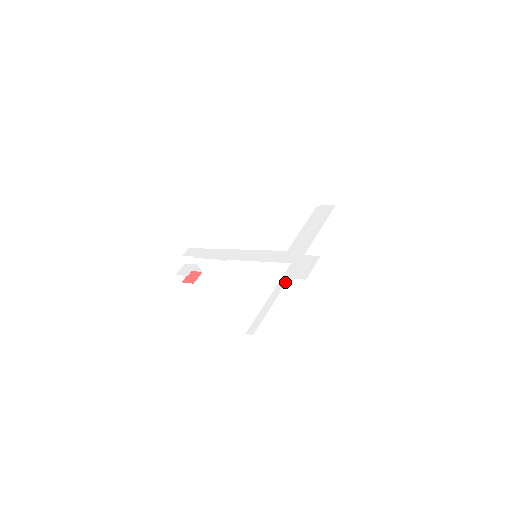
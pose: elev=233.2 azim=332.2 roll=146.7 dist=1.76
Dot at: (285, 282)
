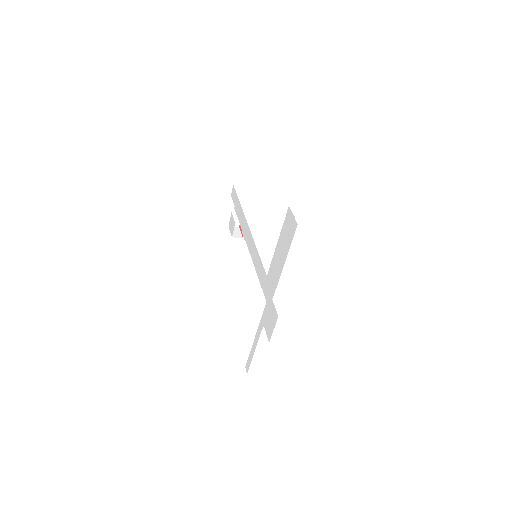
Dot at: (261, 328)
